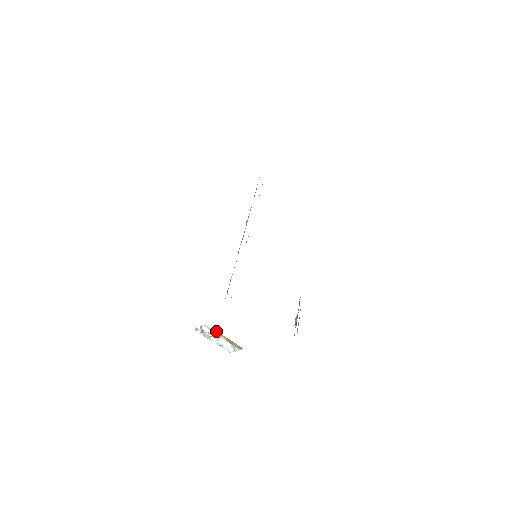
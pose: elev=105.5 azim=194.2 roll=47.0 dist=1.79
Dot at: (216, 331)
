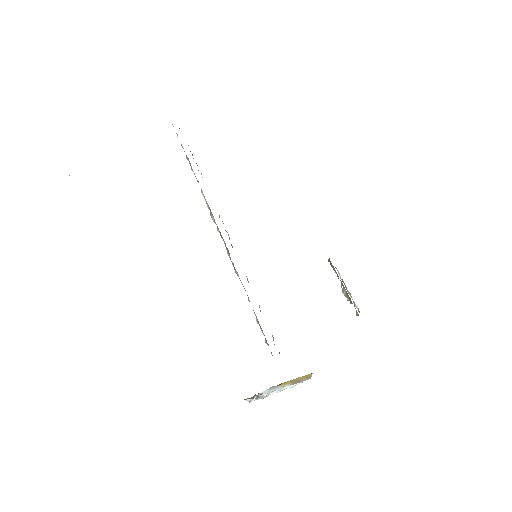
Dot at: (274, 386)
